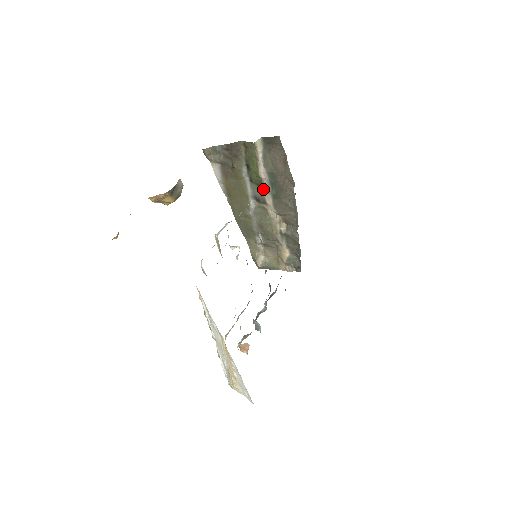
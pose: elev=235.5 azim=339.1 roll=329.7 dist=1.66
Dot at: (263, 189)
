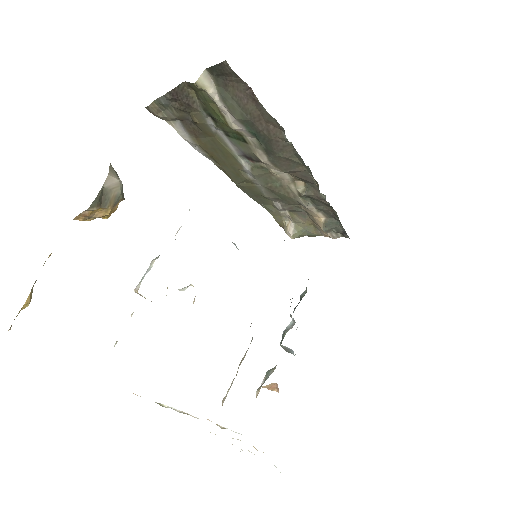
Dot at: (248, 143)
